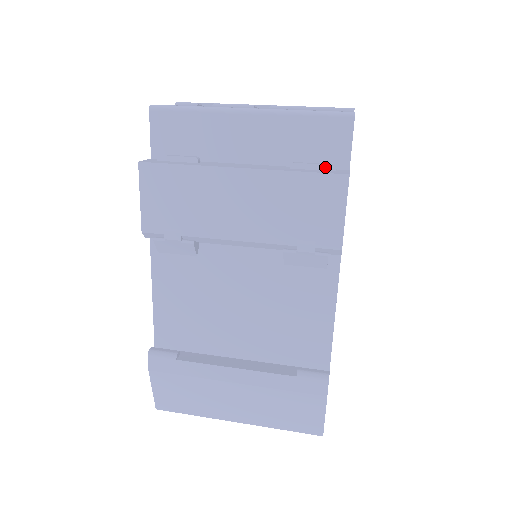
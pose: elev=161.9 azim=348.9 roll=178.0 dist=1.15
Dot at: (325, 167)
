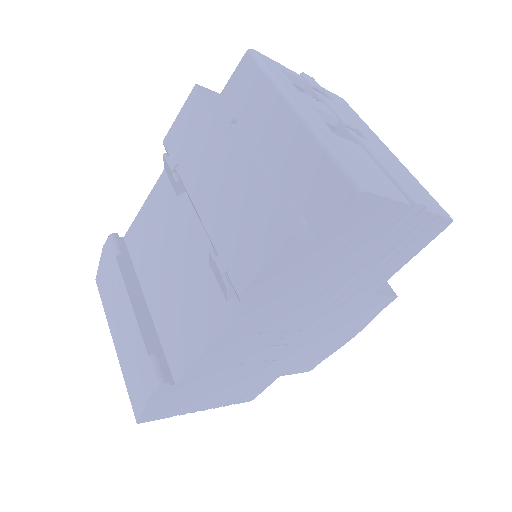
Dot at: (294, 214)
